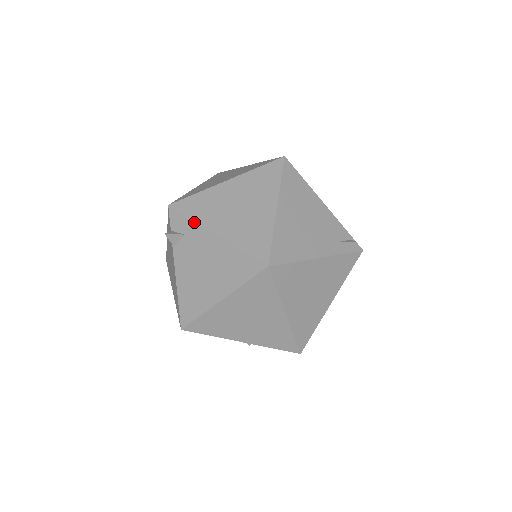
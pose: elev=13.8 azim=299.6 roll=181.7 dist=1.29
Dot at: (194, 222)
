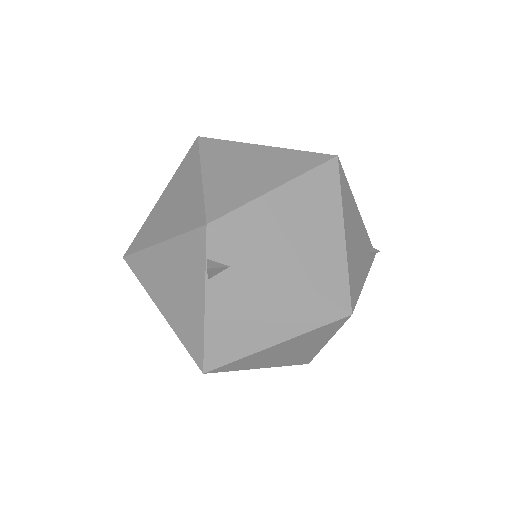
Dot at: (250, 253)
